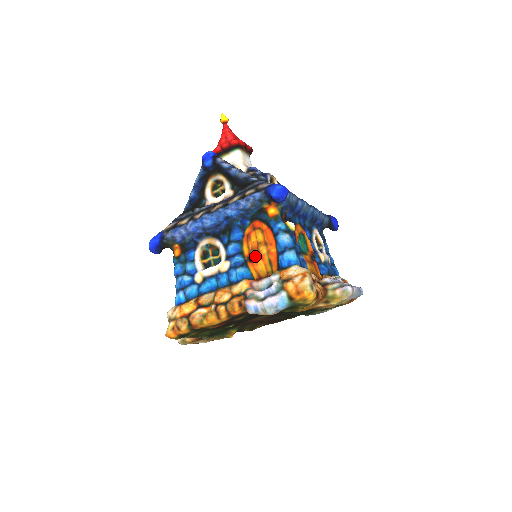
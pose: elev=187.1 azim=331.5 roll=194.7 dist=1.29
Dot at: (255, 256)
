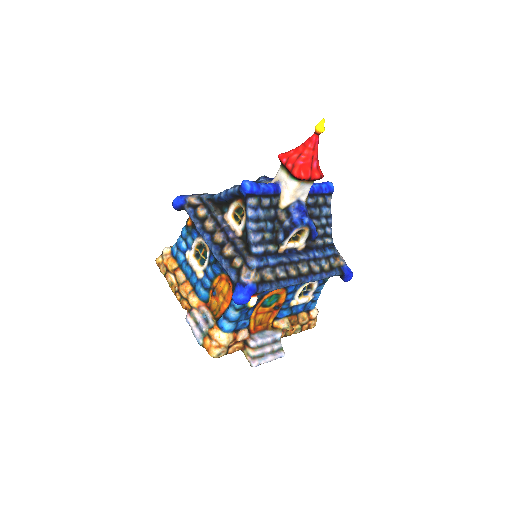
Dot at: (215, 295)
